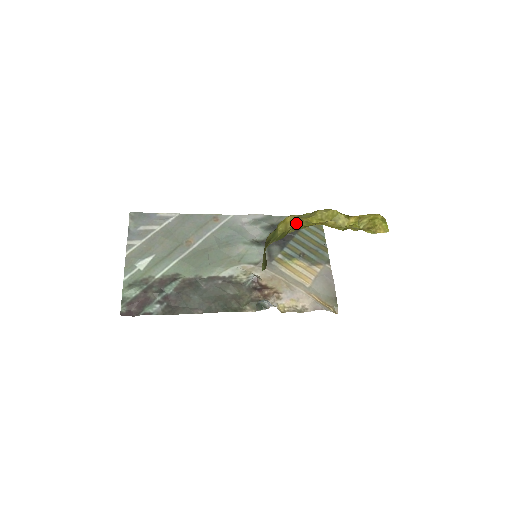
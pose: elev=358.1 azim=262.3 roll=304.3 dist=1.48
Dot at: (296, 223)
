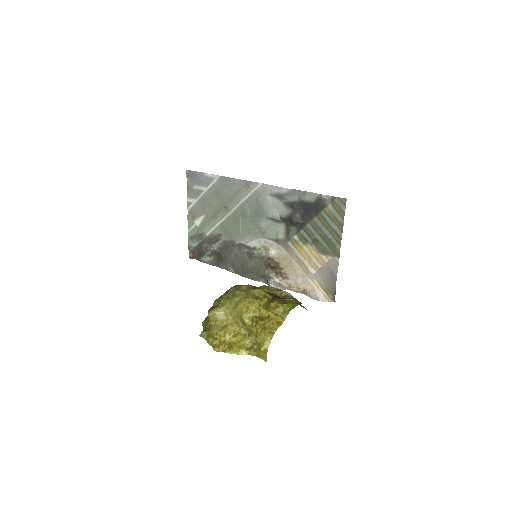
Dot at: occluded
